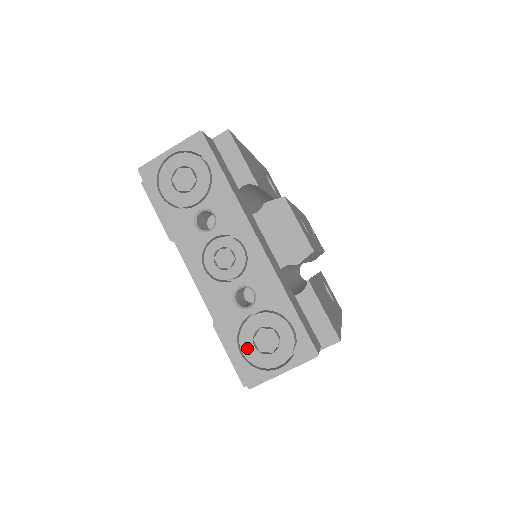
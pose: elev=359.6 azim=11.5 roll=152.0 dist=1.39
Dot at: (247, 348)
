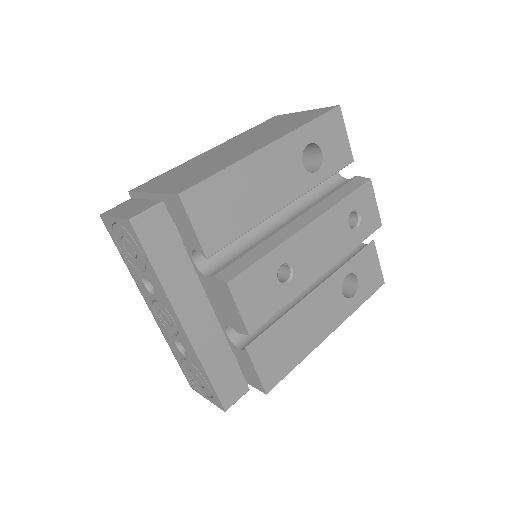
Dot at: (187, 371)
